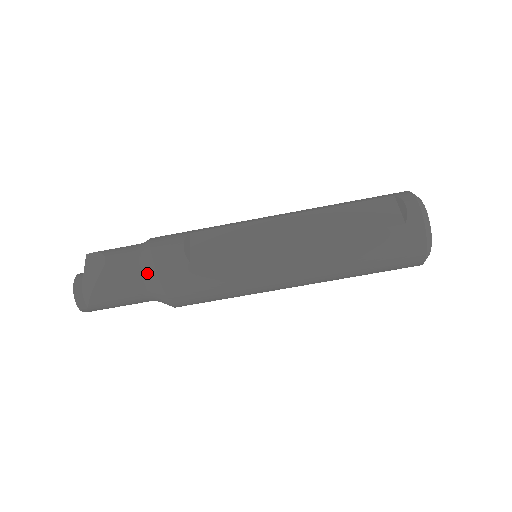
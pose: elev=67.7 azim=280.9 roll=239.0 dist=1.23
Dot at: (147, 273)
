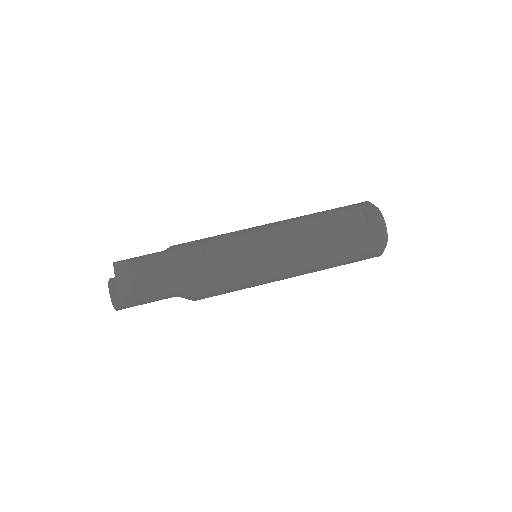
Dot at: (175, 279)
